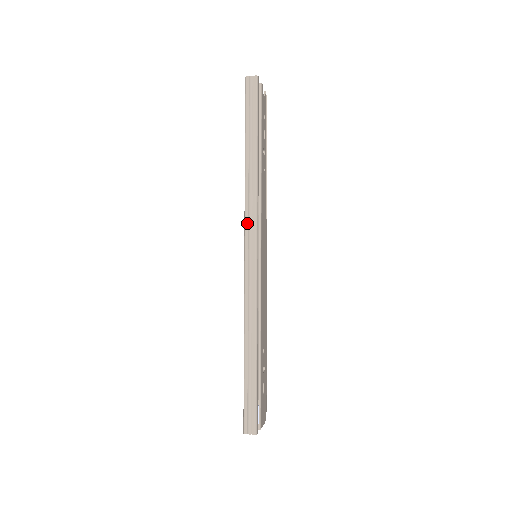
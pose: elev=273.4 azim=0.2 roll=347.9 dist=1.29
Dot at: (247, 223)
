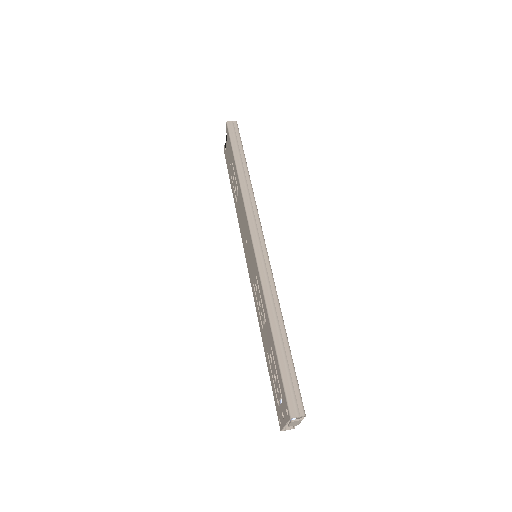
Dot at: (250, 218)
